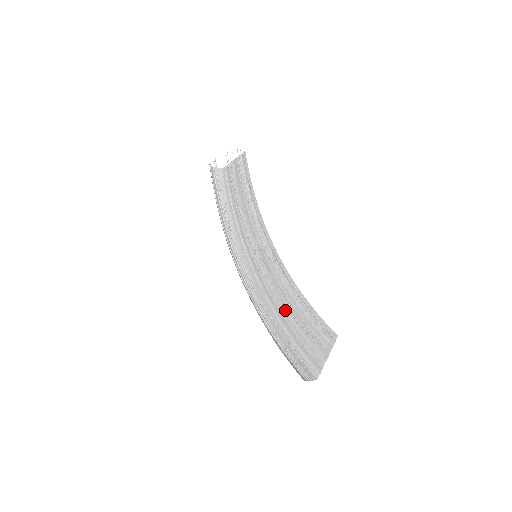
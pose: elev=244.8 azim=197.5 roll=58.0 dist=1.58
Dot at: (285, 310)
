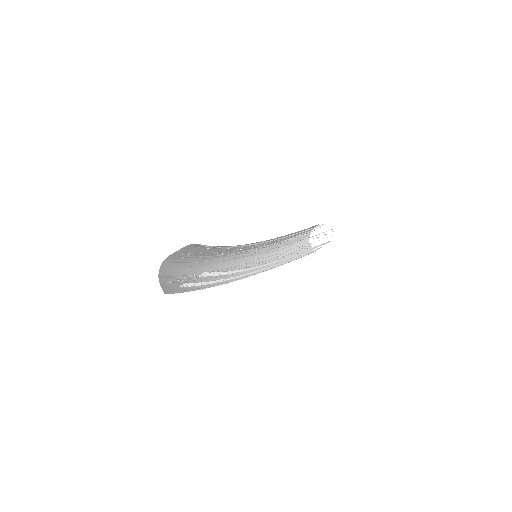
Dot at: (221, 279)
